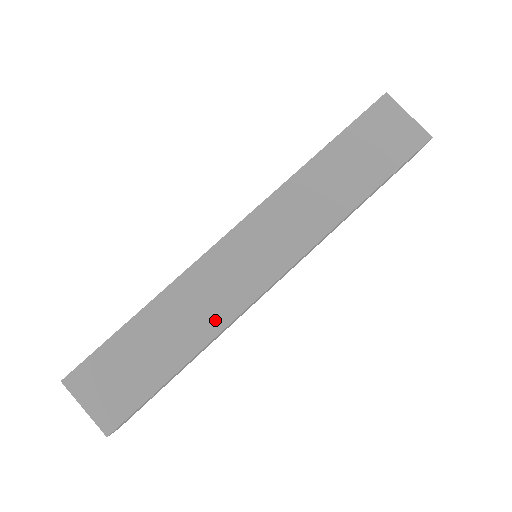
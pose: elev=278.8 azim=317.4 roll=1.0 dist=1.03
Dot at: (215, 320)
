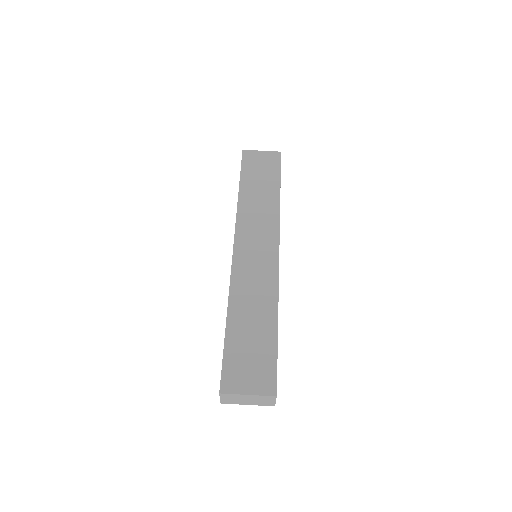
Dot at: (269, 292)
